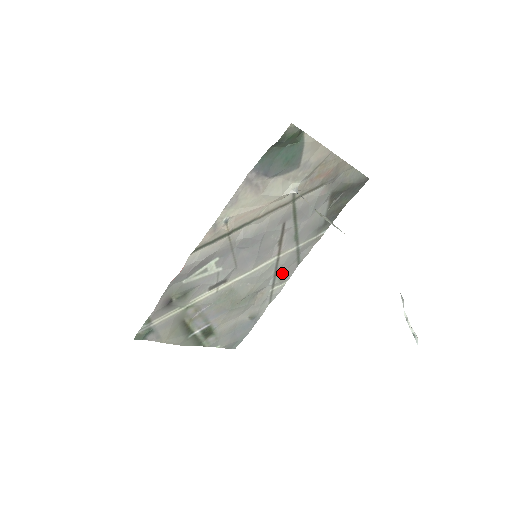
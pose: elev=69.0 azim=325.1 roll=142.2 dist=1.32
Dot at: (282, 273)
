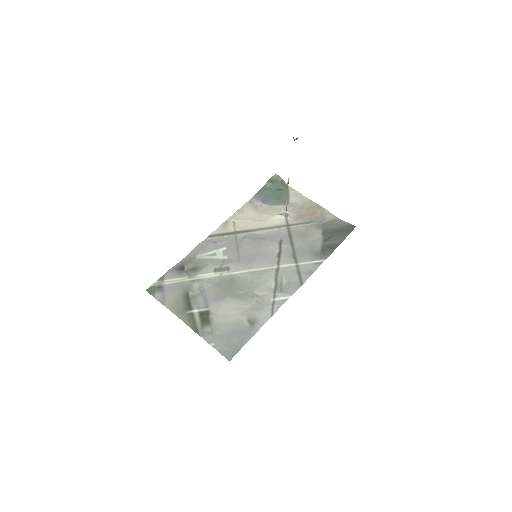
Dot at: (283, 285)
